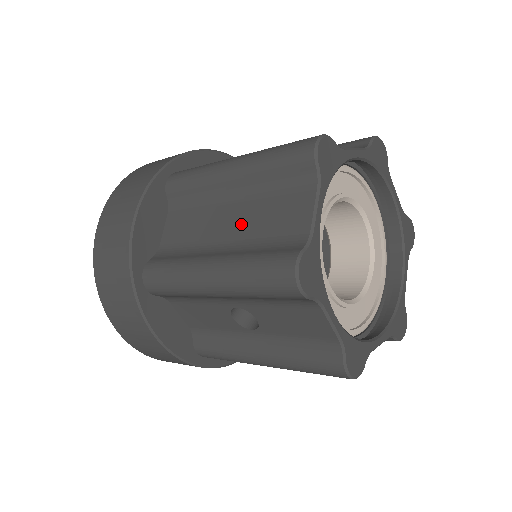
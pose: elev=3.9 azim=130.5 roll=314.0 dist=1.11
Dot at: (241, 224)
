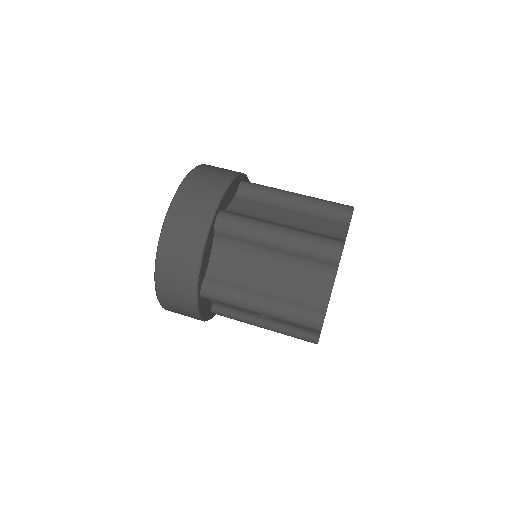
Dot at: (280, 278)
